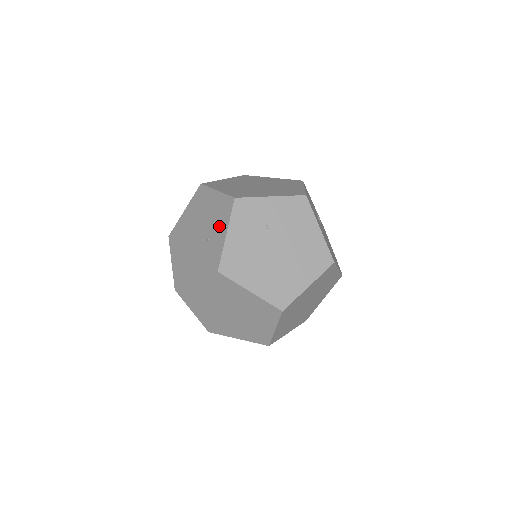
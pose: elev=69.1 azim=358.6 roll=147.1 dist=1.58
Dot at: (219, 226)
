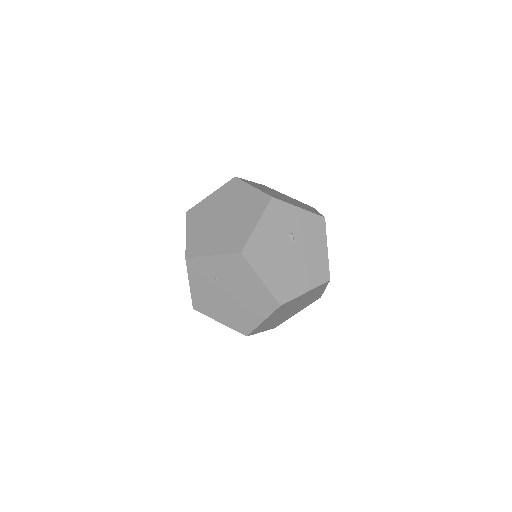
Dot at: occluded
